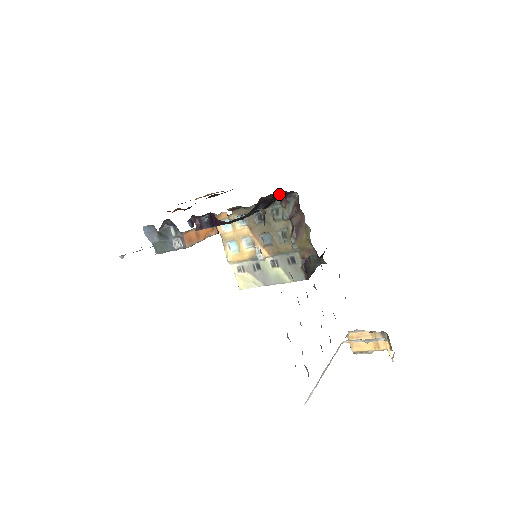
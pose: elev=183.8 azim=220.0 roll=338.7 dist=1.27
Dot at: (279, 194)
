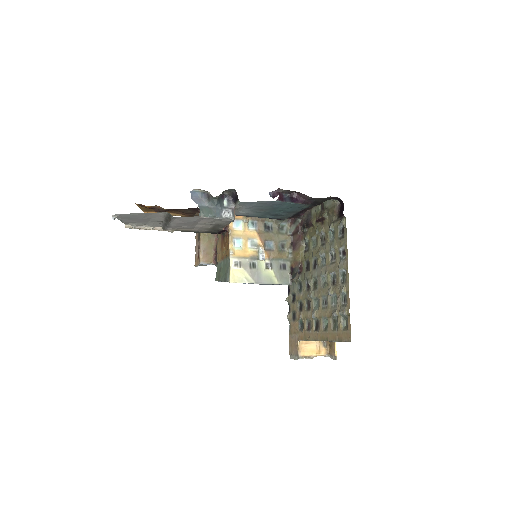
Dot at: (301, 212)
